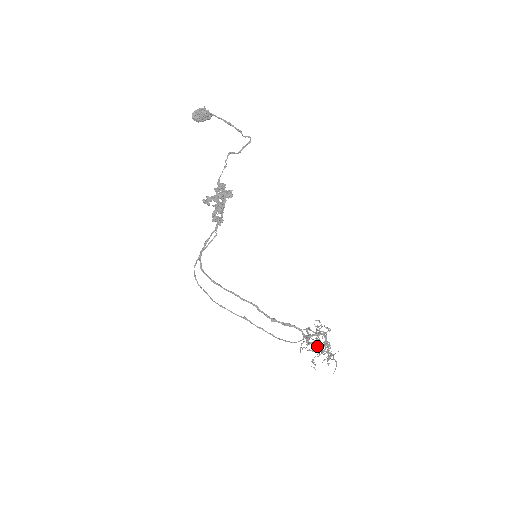
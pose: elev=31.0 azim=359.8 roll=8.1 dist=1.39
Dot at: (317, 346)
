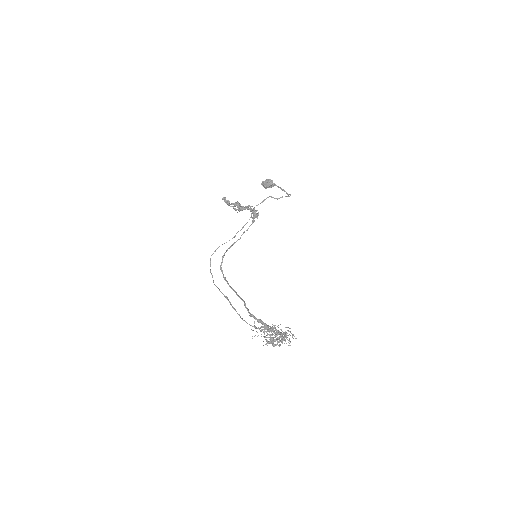
Dot at: (269, 331)
